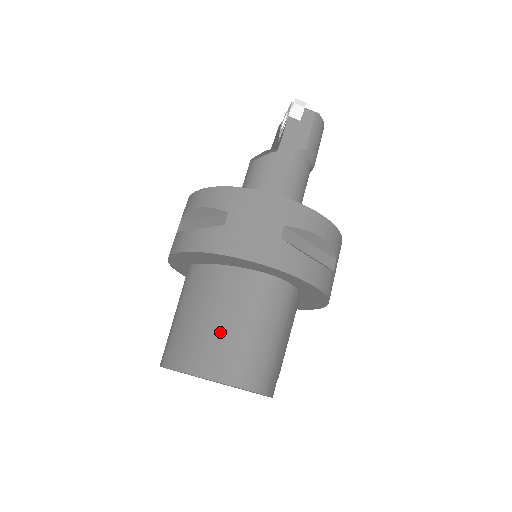
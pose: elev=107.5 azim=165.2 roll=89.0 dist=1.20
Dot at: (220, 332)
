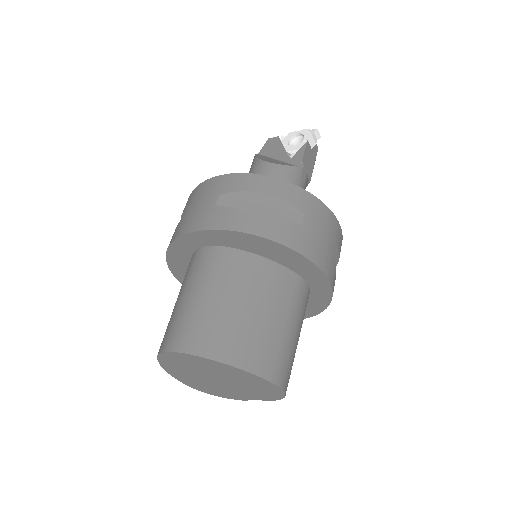
Dot at: (271, 329)
